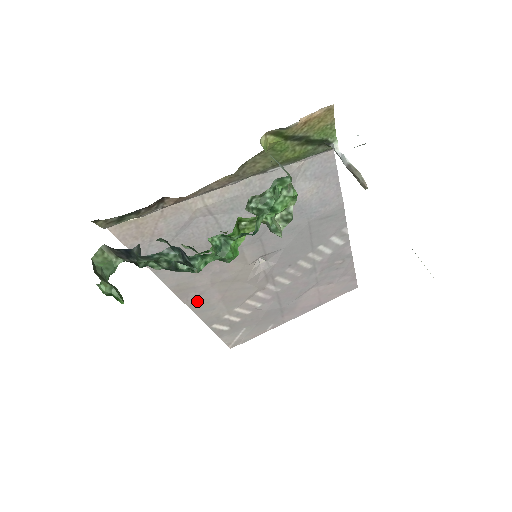
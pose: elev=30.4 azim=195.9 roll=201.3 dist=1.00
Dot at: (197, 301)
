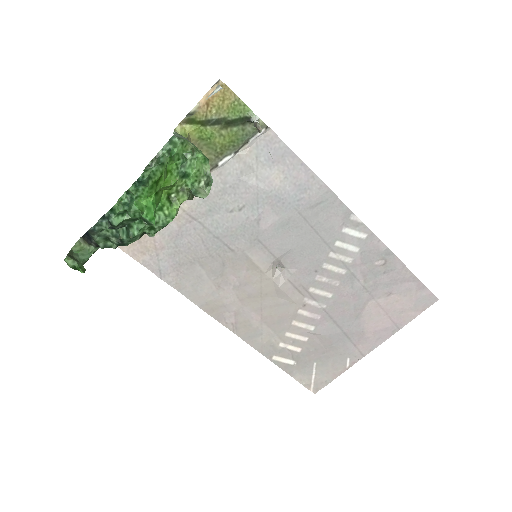
Dot at: (238, 324)
